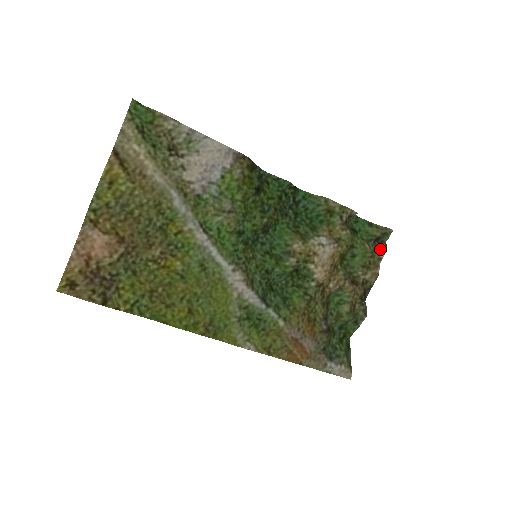
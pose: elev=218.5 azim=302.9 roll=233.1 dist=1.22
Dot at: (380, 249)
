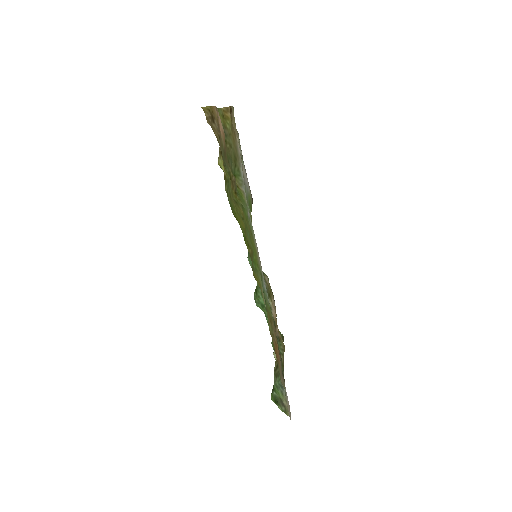
Dot at: occluded
